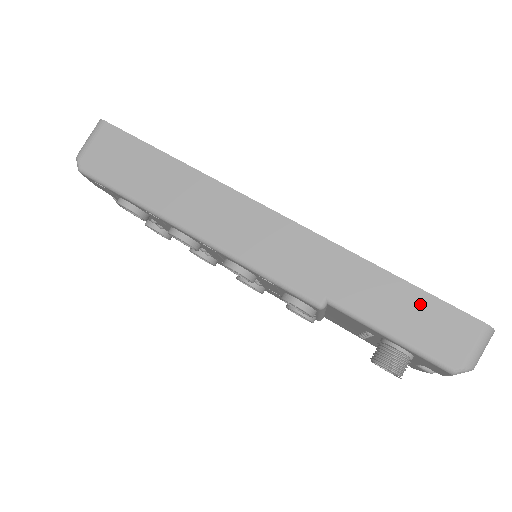
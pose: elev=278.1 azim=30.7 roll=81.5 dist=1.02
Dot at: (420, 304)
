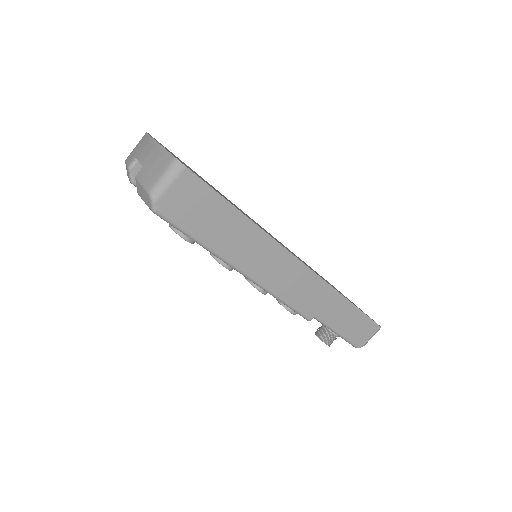
Dot at: (358, 318)
